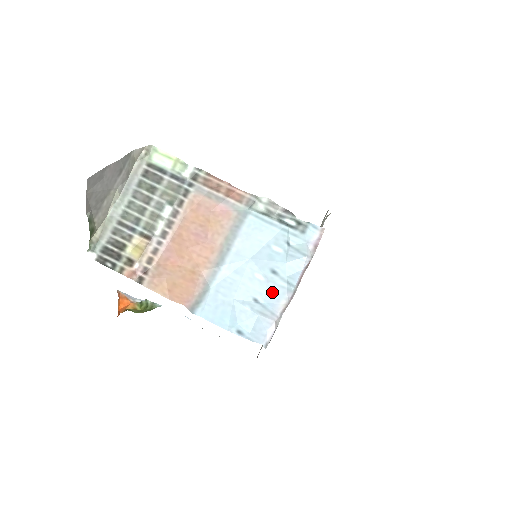
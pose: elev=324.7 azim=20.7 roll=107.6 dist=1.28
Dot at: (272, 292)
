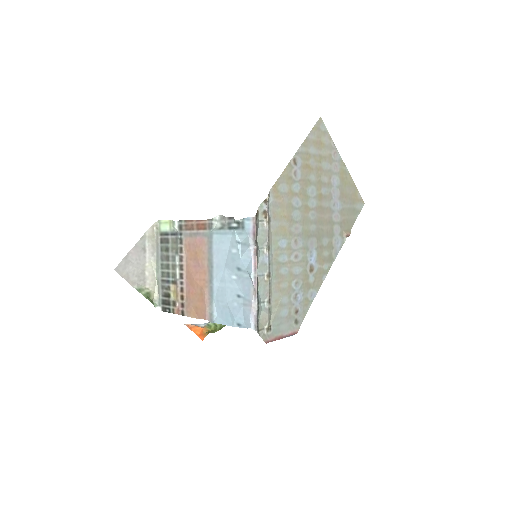
Dot at: (244, 285)
